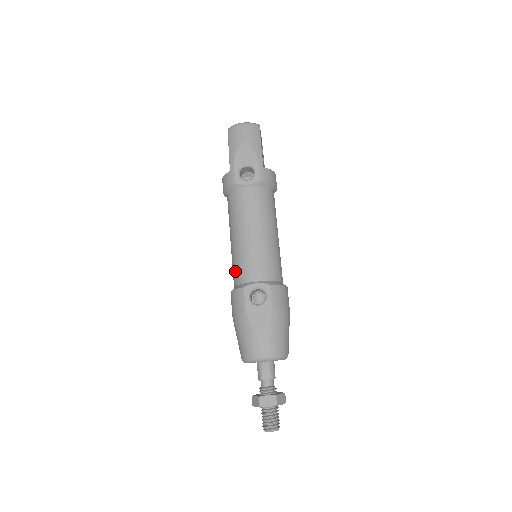
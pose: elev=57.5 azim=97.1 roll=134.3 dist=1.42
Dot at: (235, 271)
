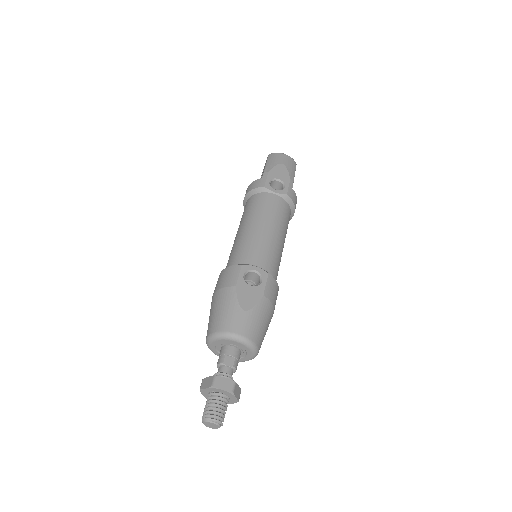
Dot at: (235, 253)
